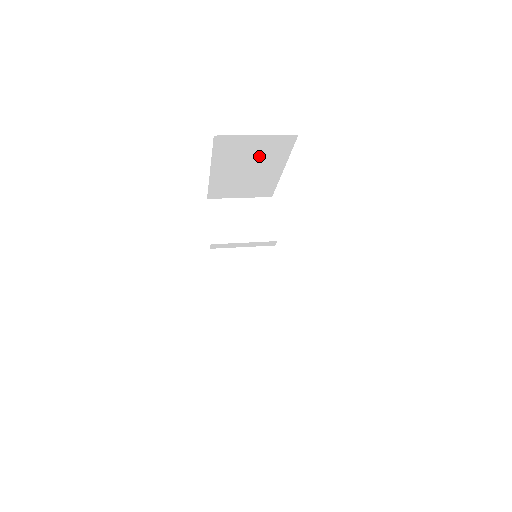
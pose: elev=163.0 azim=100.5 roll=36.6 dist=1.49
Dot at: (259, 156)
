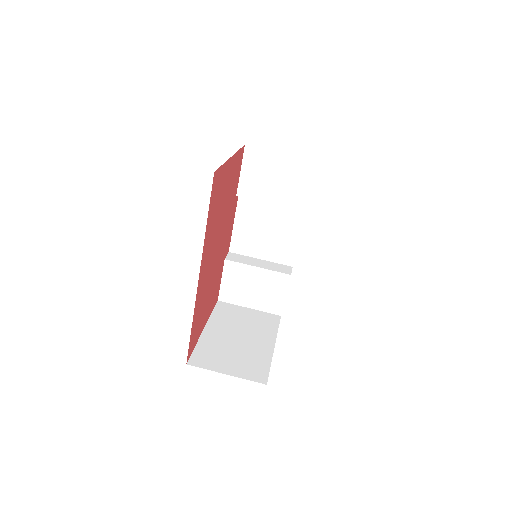
Dot at: occluded
